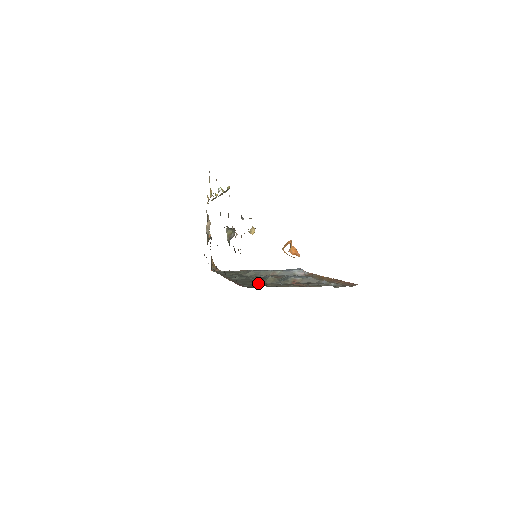
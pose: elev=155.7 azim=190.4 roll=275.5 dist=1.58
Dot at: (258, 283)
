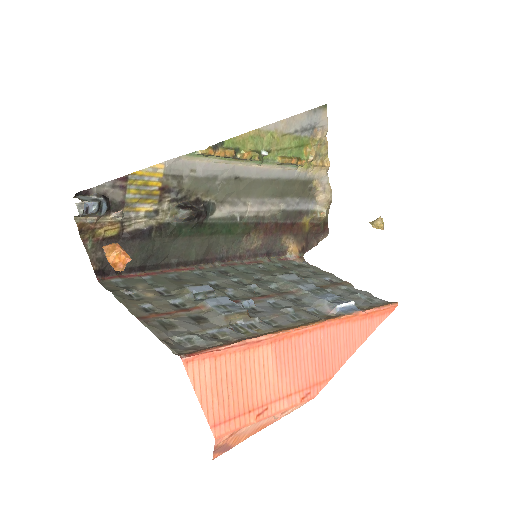
Dot at: (154, 287)
